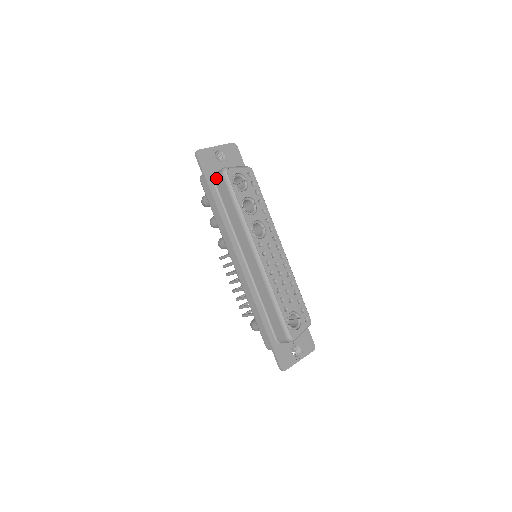
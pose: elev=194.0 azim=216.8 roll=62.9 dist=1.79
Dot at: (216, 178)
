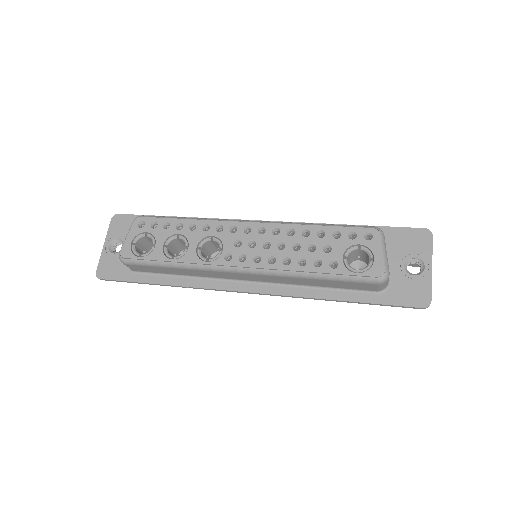
Dot at: (132, 269)
